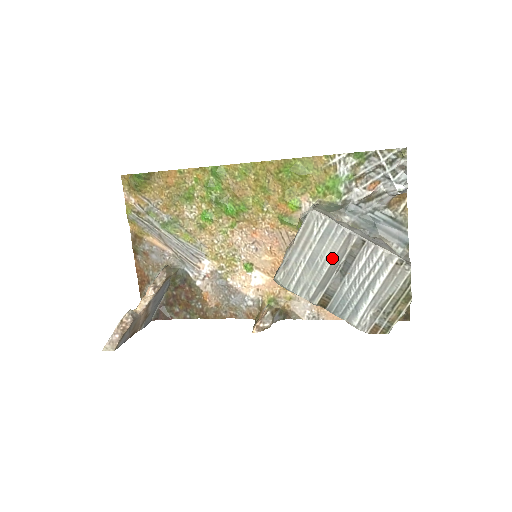
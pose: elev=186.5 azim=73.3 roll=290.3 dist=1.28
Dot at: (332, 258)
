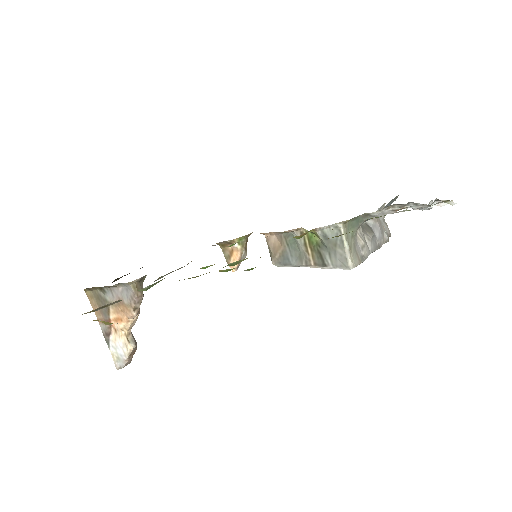
Dot at: occluded
